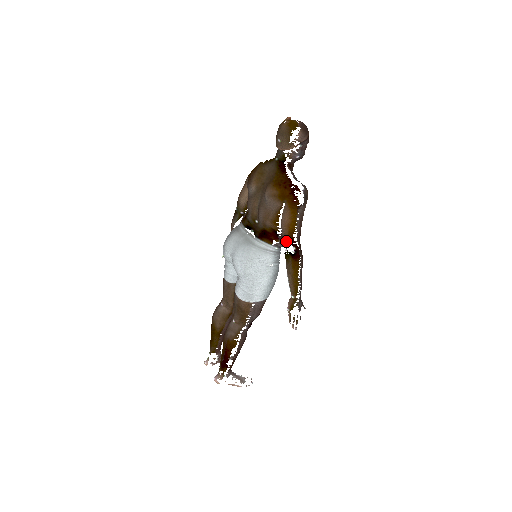
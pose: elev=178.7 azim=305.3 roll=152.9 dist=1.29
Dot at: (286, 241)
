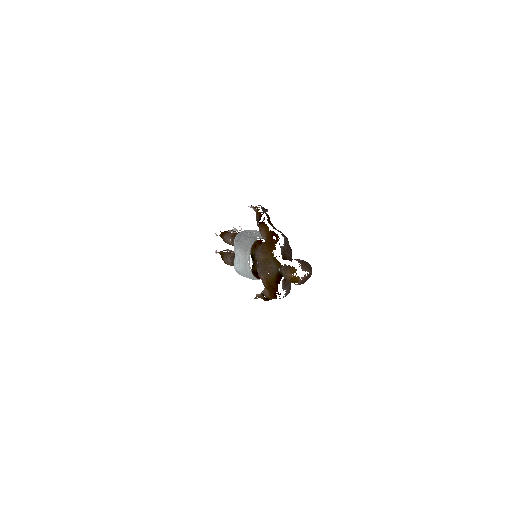
Dot at: (263, 294)
